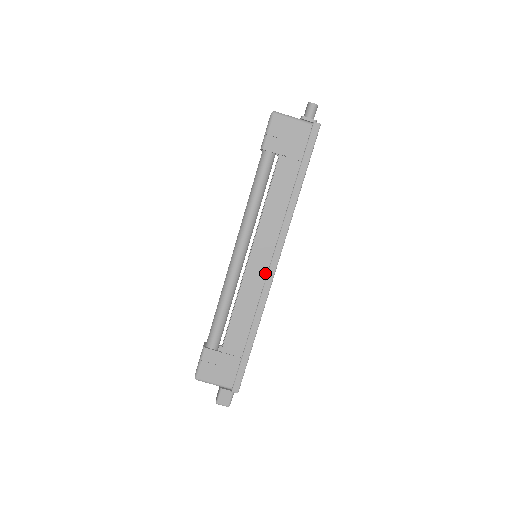
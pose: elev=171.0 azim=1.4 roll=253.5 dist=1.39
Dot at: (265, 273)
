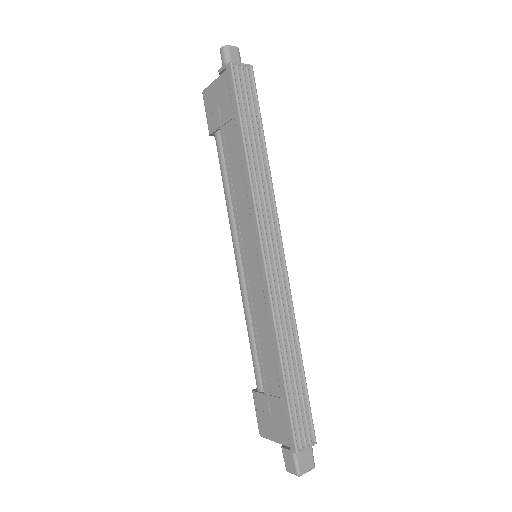
Dot at: (259, 273)
